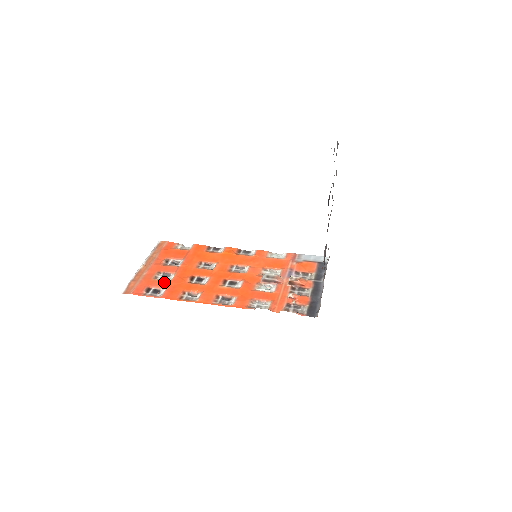
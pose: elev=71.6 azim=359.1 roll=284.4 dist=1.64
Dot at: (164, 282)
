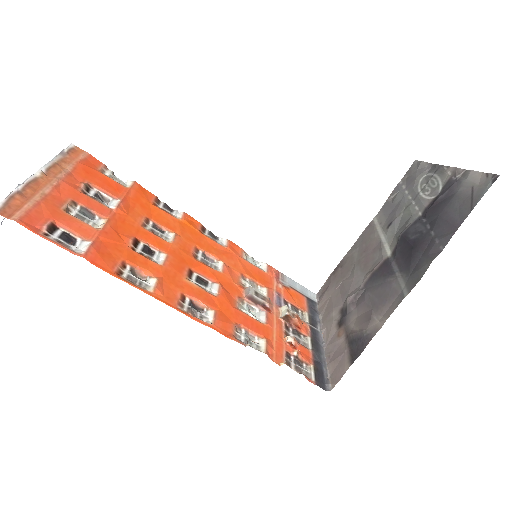
Dot at: (86, 226)
